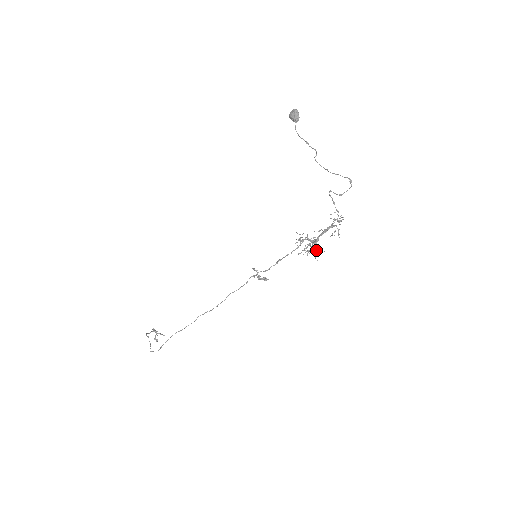
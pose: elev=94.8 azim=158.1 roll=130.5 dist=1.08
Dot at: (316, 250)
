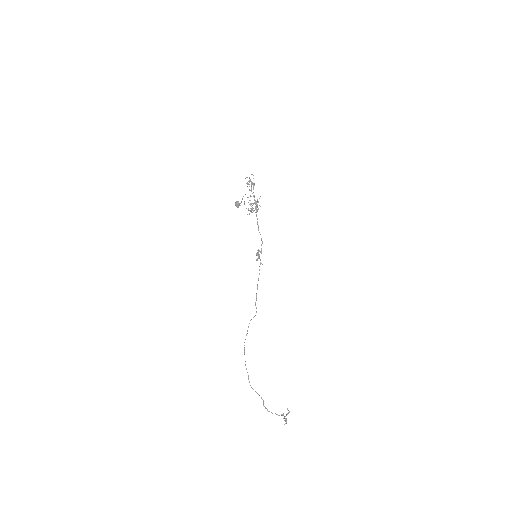
Dot at: (259, 205)
